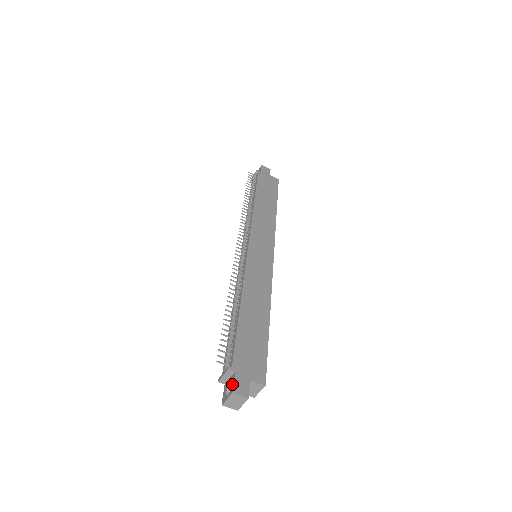
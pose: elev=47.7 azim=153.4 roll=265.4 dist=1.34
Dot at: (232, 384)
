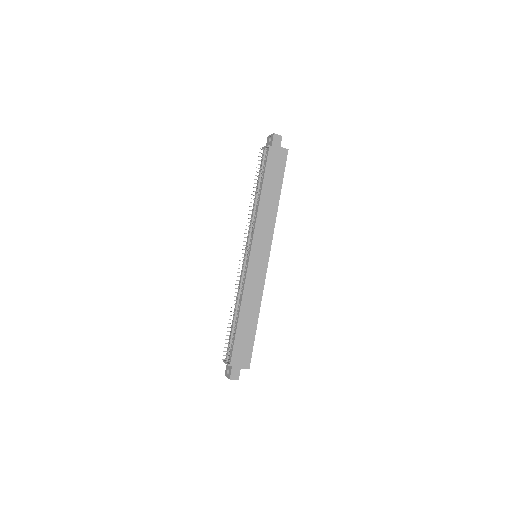
Dot at: (230, 373)
